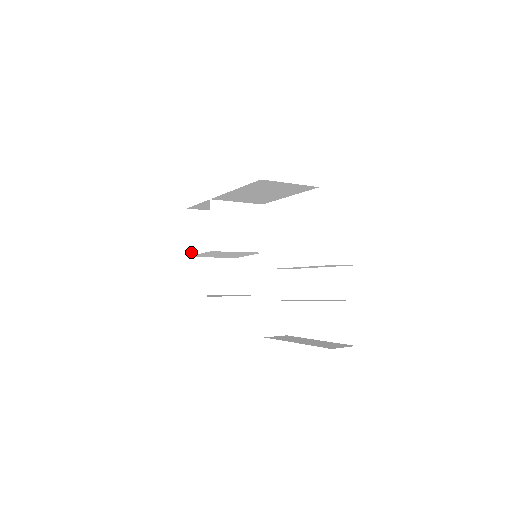
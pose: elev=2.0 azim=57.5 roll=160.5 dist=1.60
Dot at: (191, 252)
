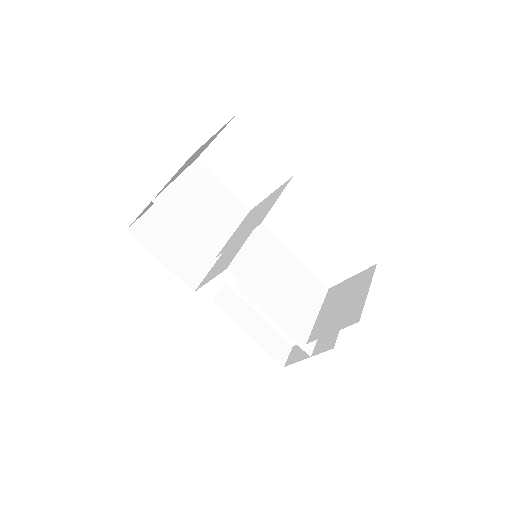
Dot at: (159, 193)
